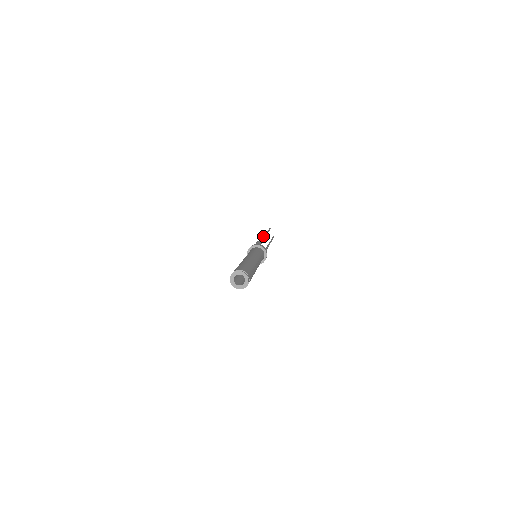
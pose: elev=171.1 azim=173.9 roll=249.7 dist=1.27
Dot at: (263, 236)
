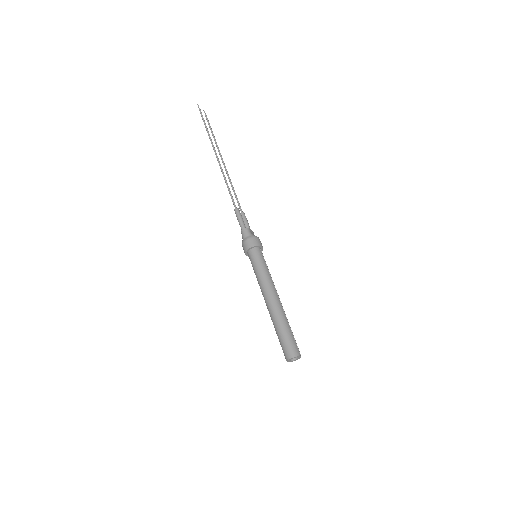
Dot at: (223, 175)
